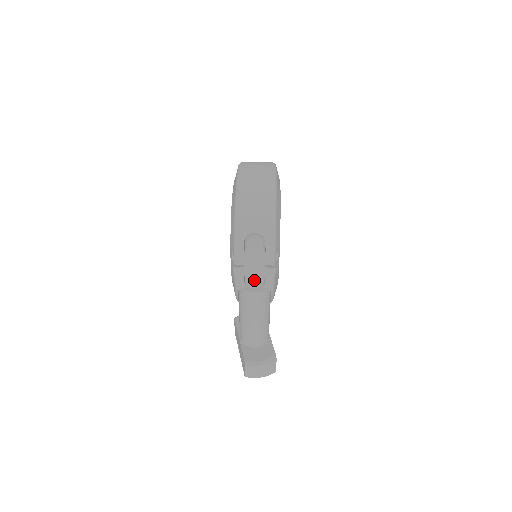
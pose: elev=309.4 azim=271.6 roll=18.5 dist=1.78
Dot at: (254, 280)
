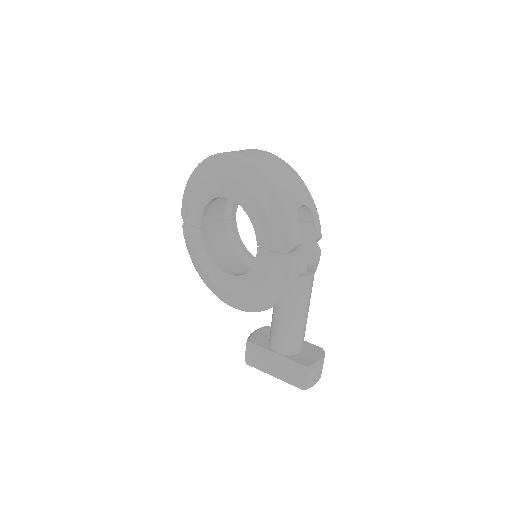
Dot at: (306, 262)
